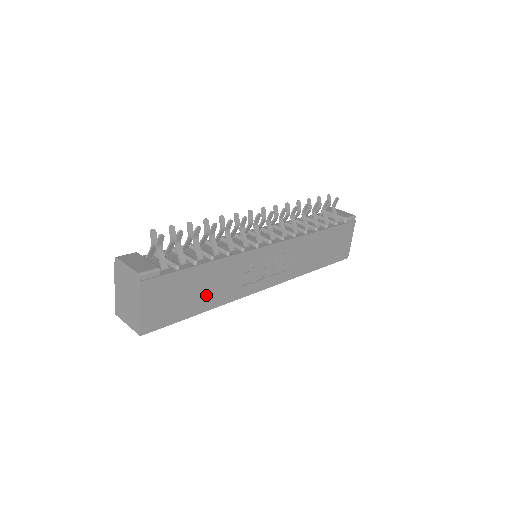
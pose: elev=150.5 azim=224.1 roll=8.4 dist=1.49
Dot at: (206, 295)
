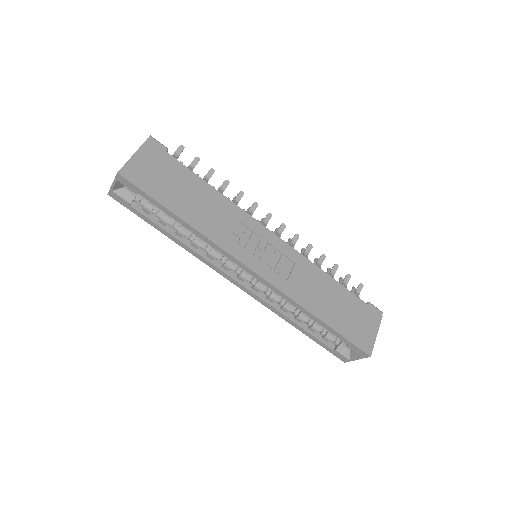
Dot at: (191, 207)
